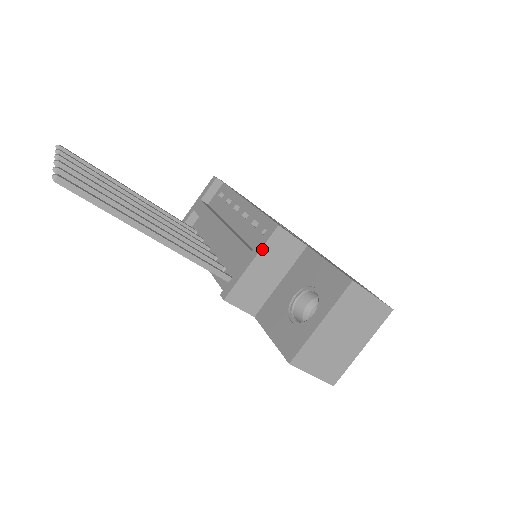
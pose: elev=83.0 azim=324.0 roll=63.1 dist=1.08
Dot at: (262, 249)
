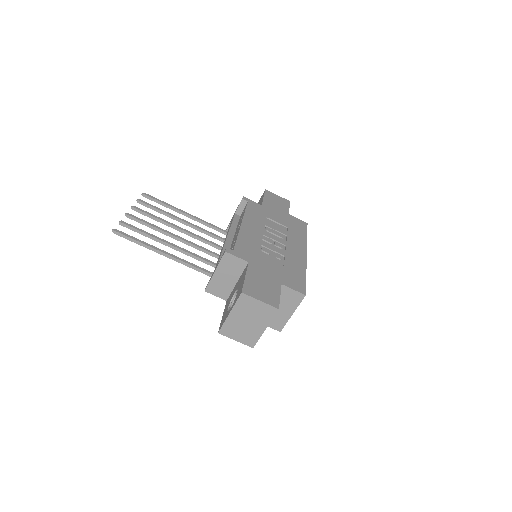
Dot at: (219, 264)
